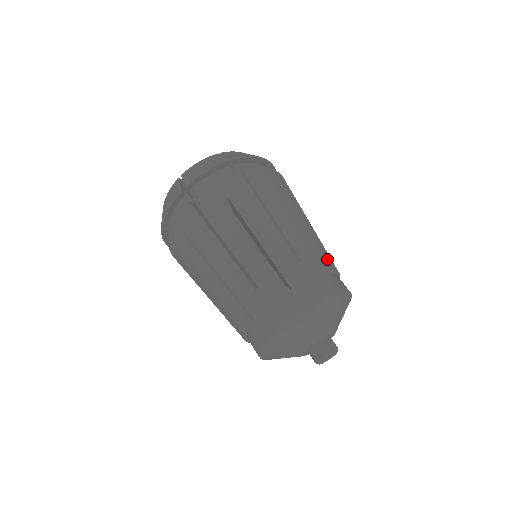
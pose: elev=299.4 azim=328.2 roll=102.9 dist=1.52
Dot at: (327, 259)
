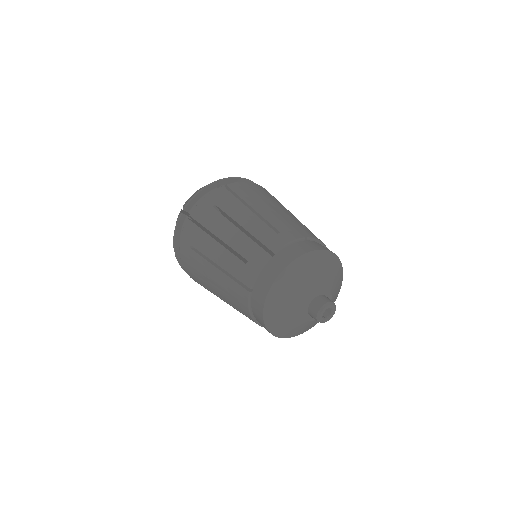
Dot at: occluded
